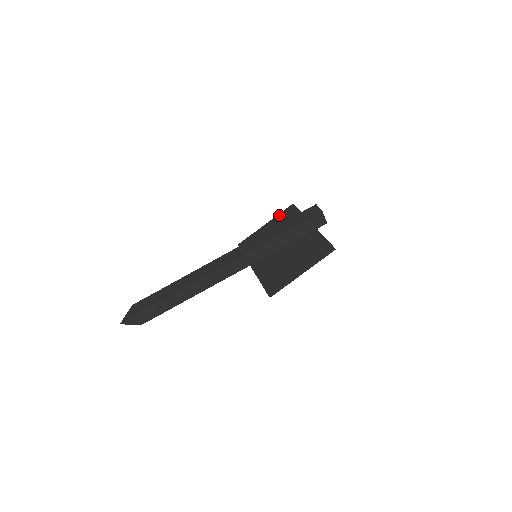
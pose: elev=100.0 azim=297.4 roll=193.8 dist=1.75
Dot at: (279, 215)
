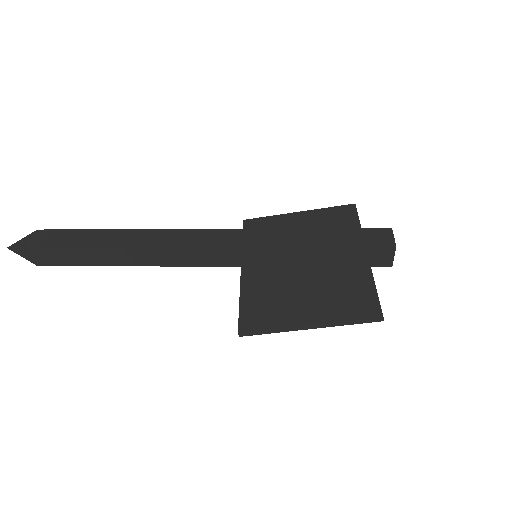
Dot at: (325, 209)
